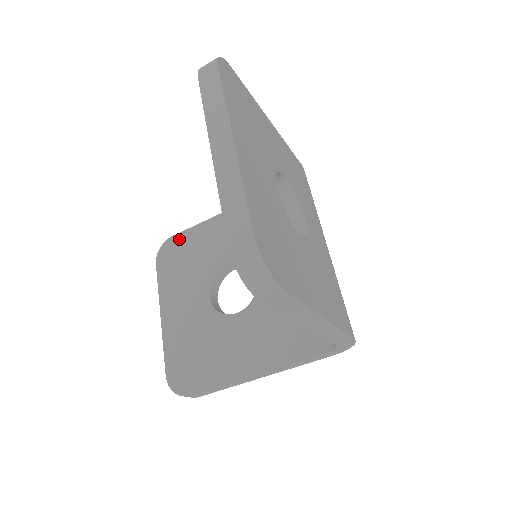
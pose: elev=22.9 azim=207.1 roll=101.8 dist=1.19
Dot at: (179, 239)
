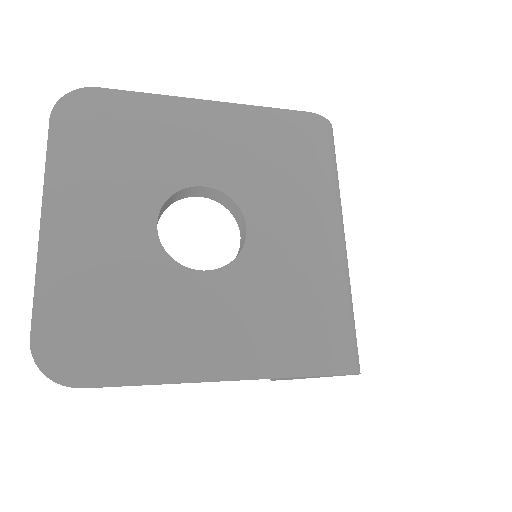
Dot at: occluded
